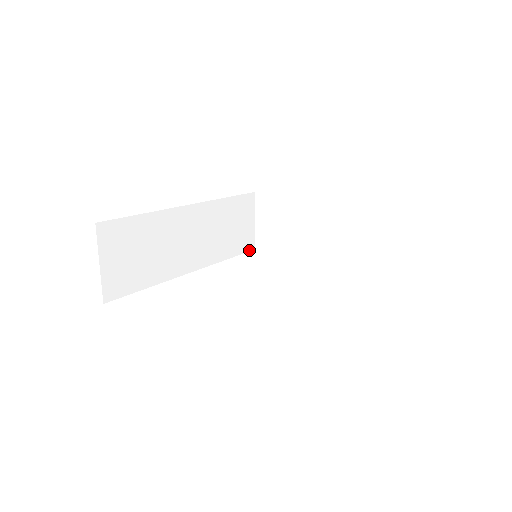
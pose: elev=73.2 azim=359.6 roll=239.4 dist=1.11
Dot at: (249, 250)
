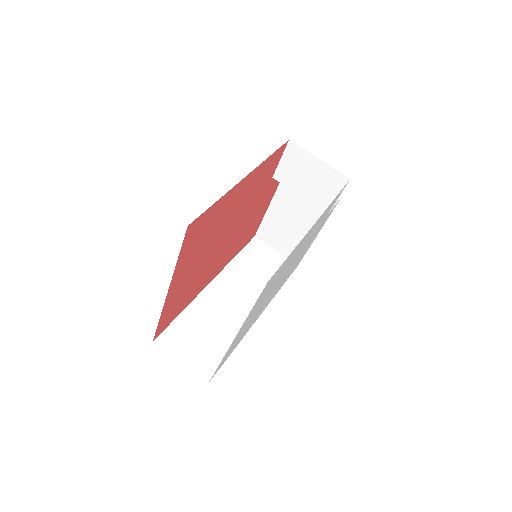
Dot at: occluded
